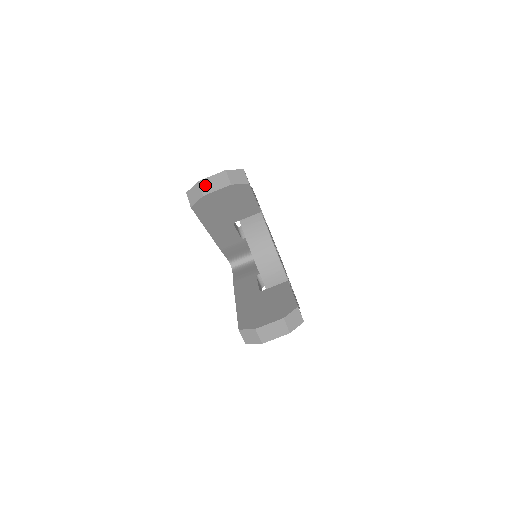
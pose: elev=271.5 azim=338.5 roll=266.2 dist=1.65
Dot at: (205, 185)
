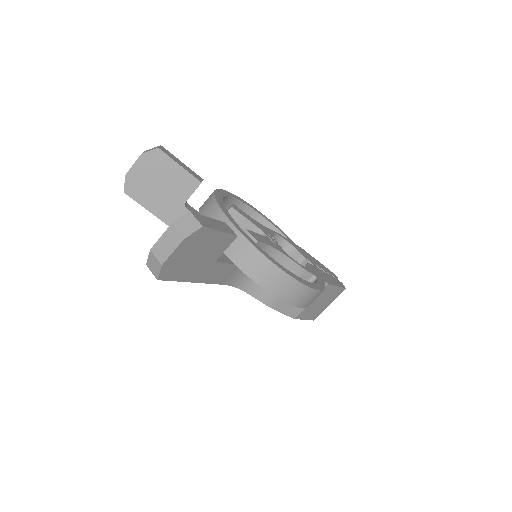
Dot at: occluded
